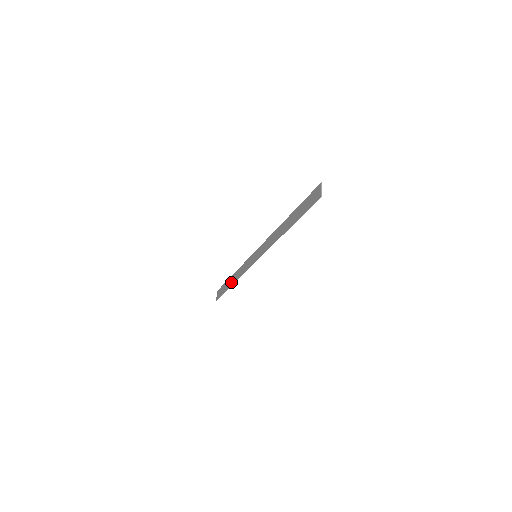
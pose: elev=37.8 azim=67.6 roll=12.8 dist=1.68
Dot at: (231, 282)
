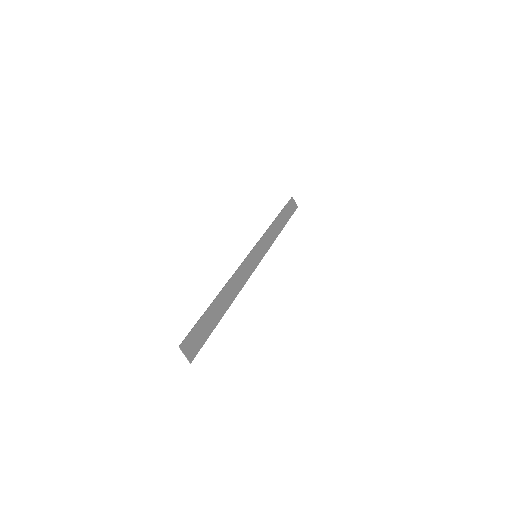
Dot at: (281, 224)
